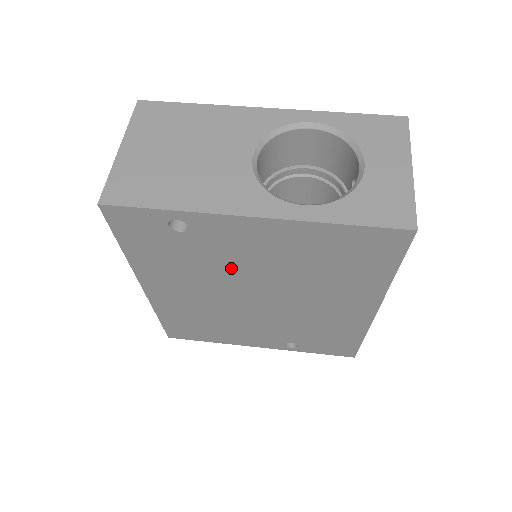
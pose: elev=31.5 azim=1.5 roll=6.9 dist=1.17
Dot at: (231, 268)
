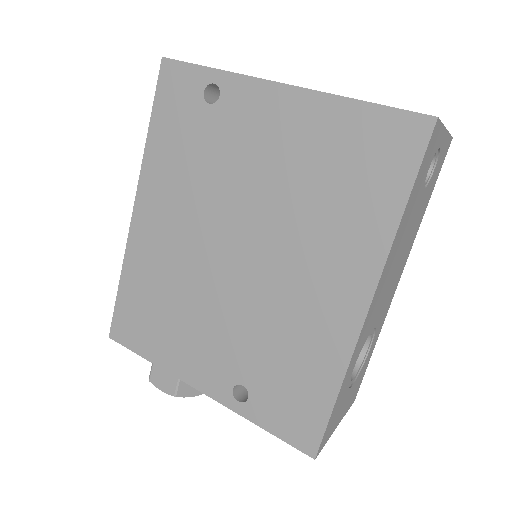
Dot at: (231, 177)
